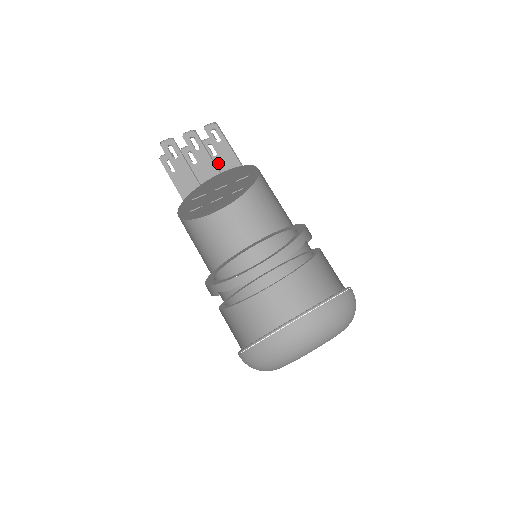
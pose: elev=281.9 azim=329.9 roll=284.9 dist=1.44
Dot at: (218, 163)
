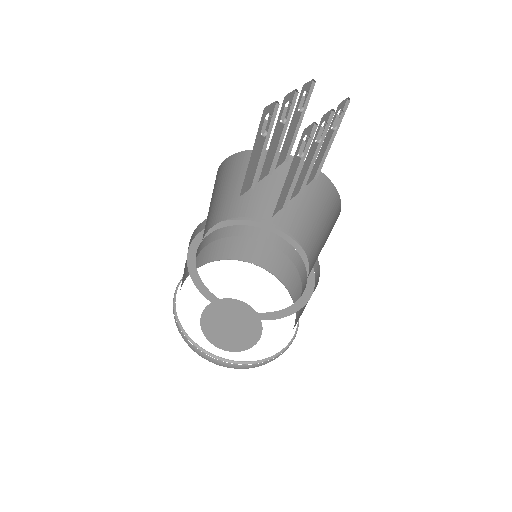
Dot at: (294, 122)
